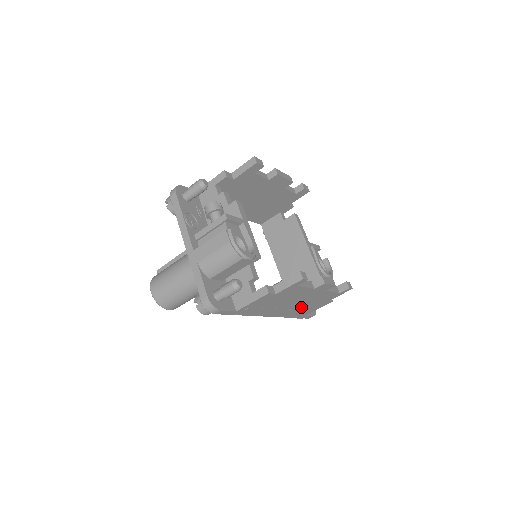
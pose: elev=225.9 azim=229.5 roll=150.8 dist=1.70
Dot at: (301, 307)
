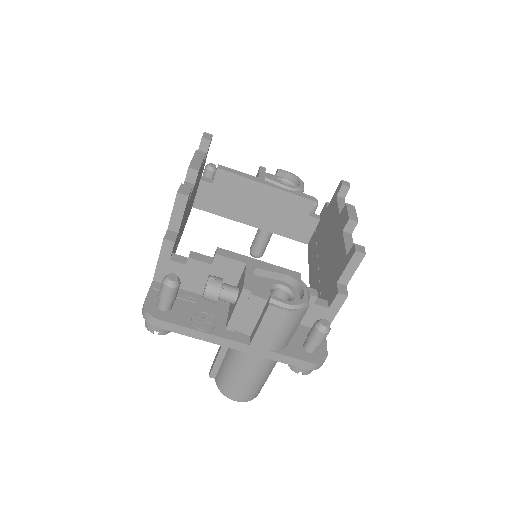
Dot at: occluded
